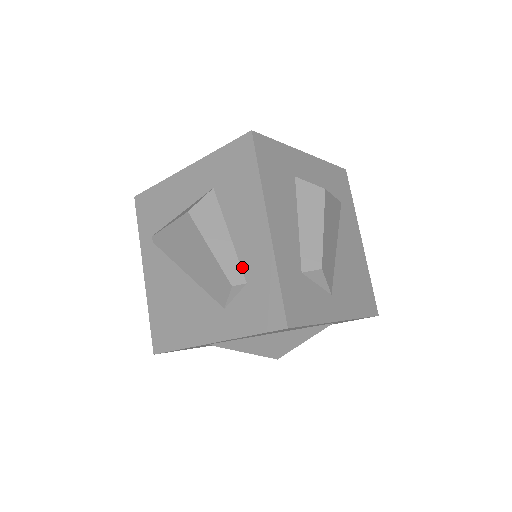
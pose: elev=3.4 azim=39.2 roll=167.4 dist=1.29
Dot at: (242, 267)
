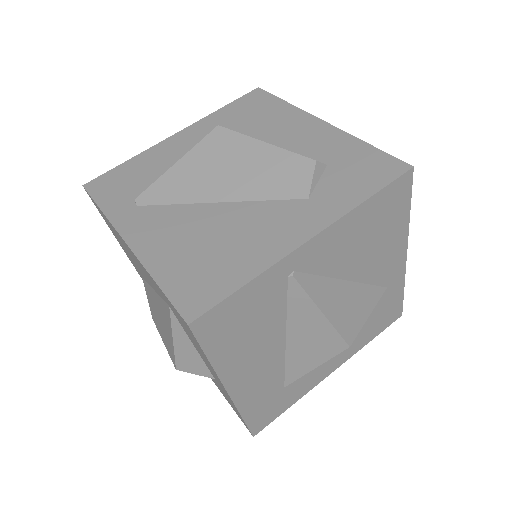
Dot at: (311, 157)
